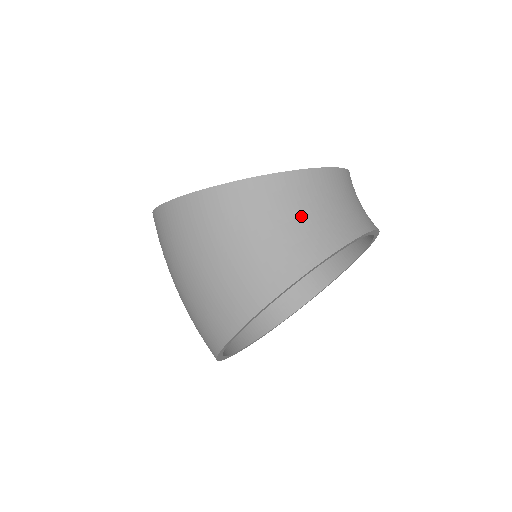
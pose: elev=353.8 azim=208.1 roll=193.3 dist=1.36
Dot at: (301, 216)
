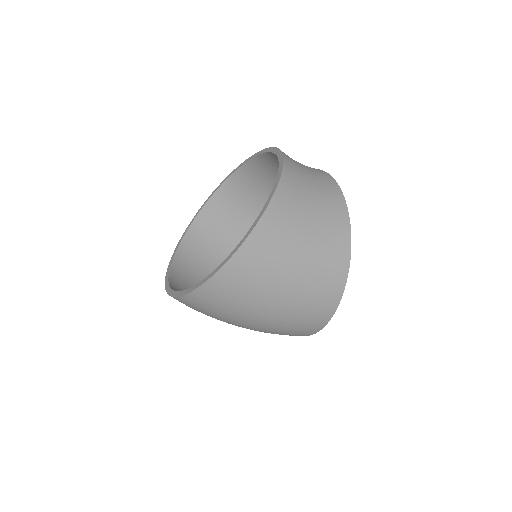
Dot at: (312, 187)
